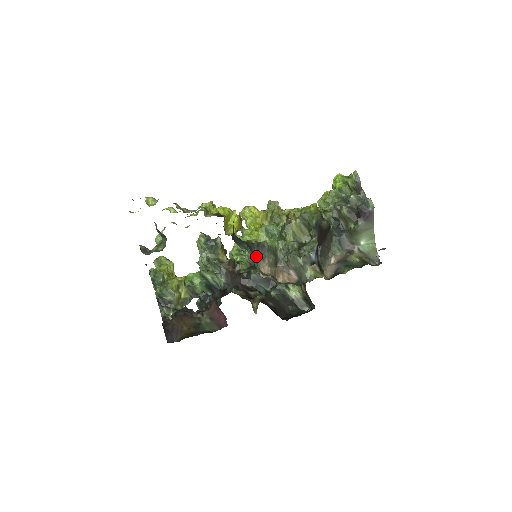
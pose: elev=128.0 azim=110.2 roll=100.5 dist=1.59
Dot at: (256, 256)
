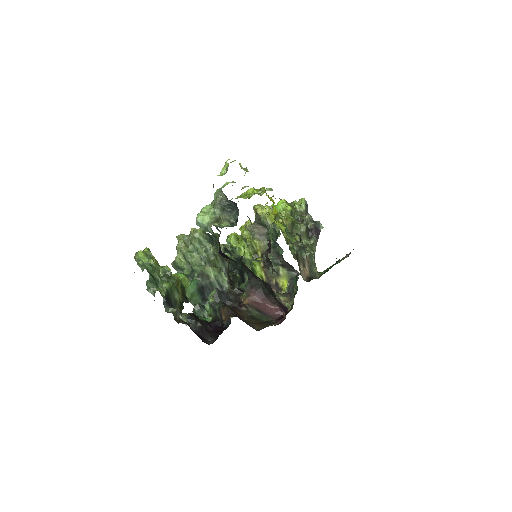
Dot at: occluded
